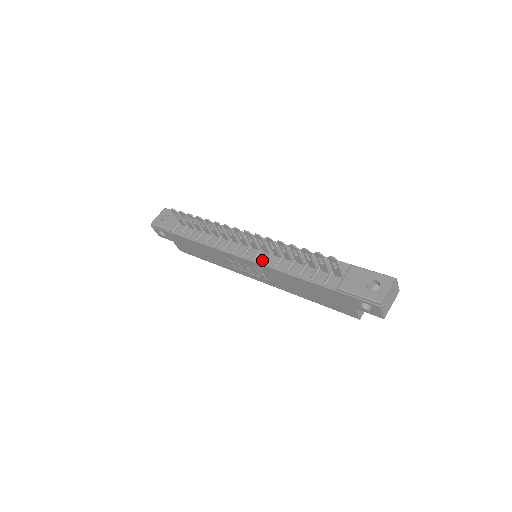
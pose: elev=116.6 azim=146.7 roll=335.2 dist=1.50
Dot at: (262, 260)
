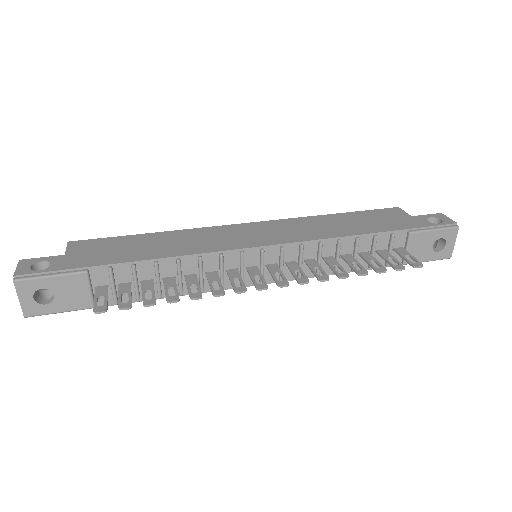
Dot at: (292, 275)
